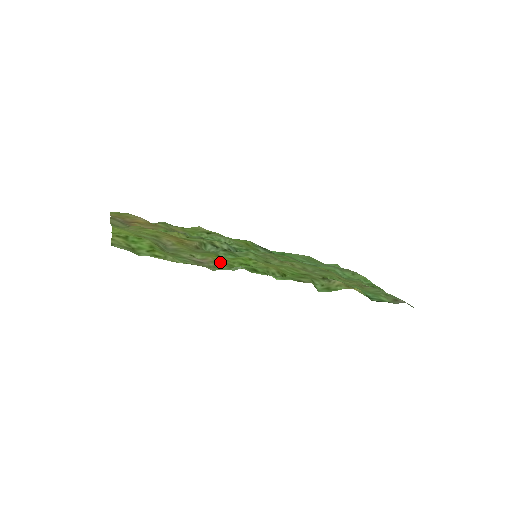
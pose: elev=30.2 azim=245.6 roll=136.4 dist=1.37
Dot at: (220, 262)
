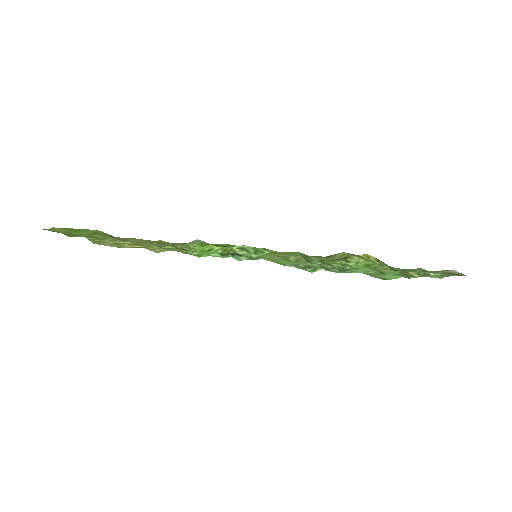
Dot at: occluded
